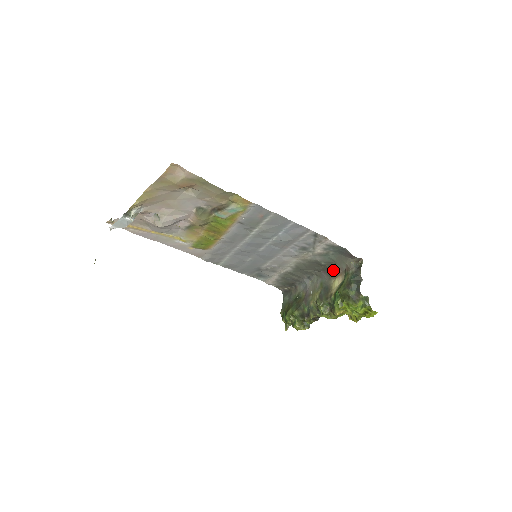
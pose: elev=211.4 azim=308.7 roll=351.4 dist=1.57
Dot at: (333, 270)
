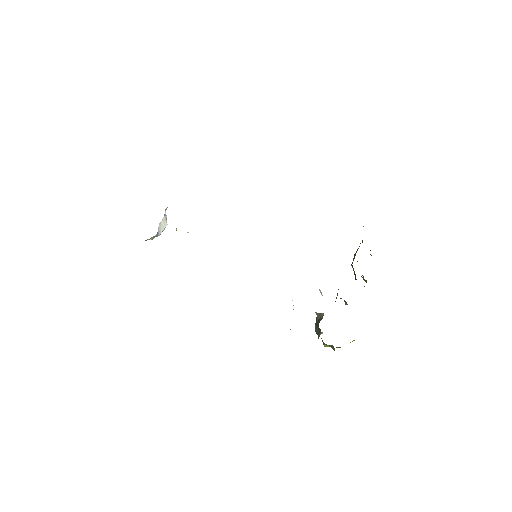
Dot at: occluded
